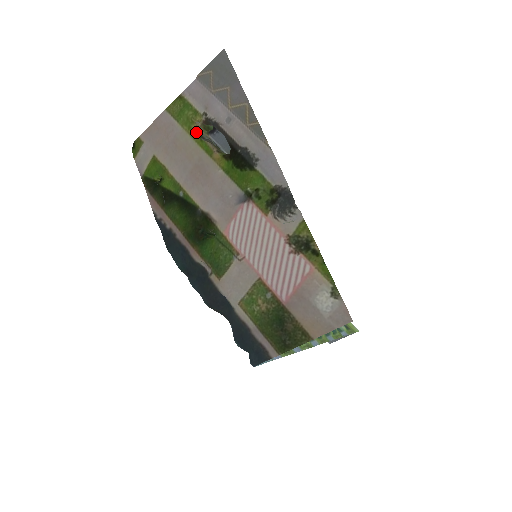
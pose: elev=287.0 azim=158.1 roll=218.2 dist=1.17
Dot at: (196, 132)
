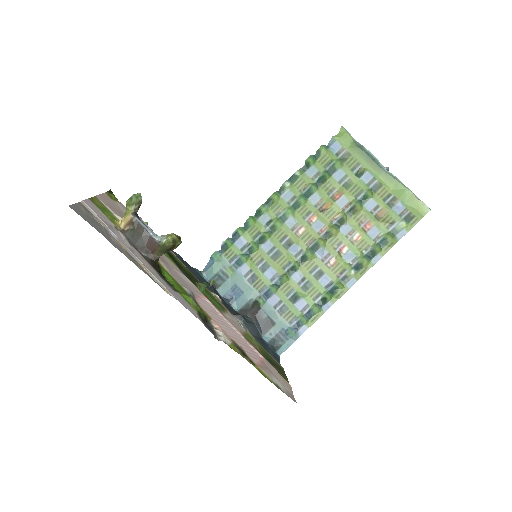
Dot at: occluded
